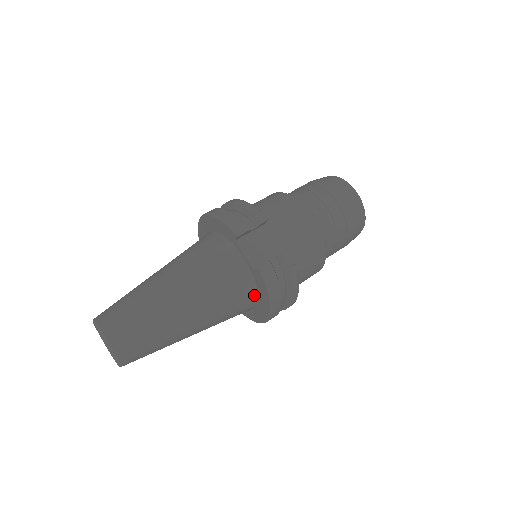
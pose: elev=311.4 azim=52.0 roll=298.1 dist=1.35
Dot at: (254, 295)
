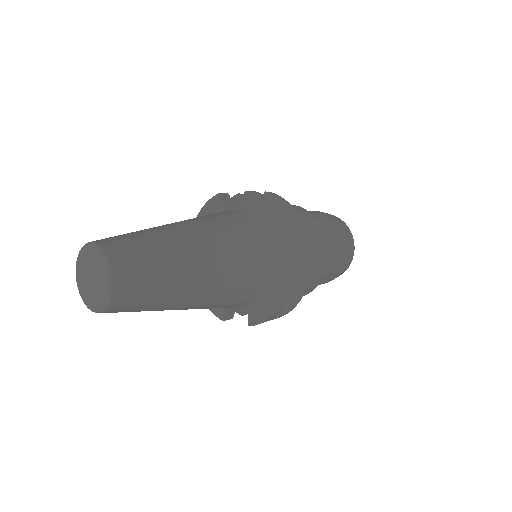
Dot at: (258, 230)
